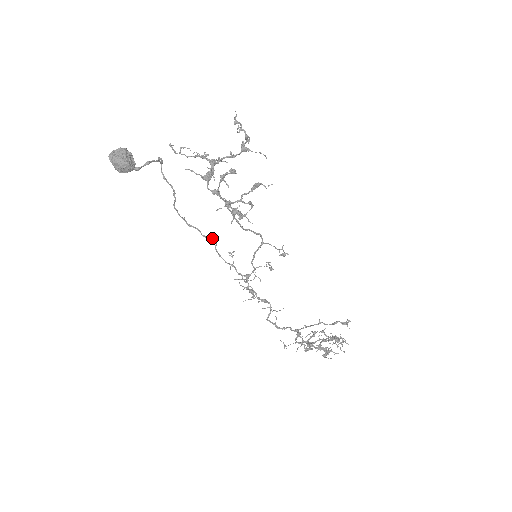
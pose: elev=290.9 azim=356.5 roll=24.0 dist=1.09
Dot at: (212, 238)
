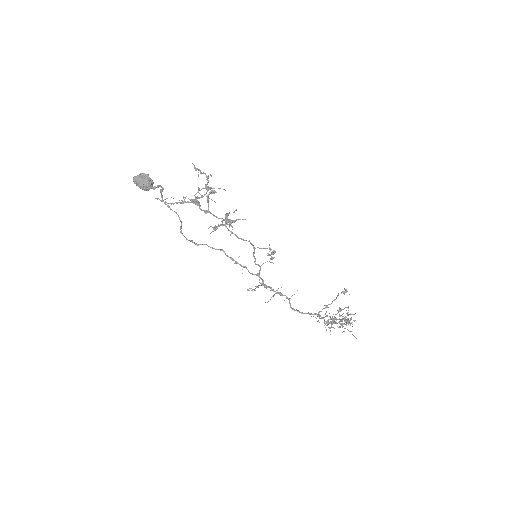
Dot at: (219, 249)
